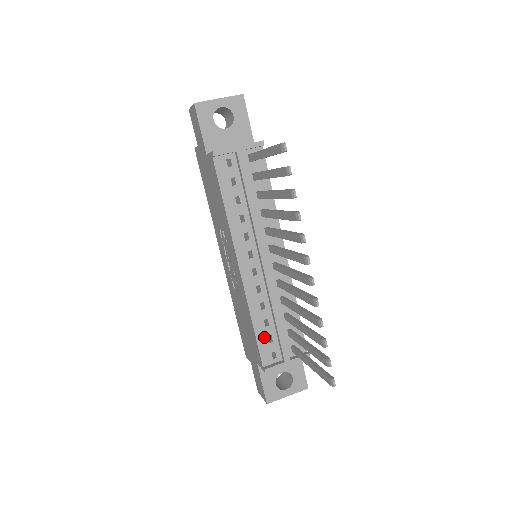
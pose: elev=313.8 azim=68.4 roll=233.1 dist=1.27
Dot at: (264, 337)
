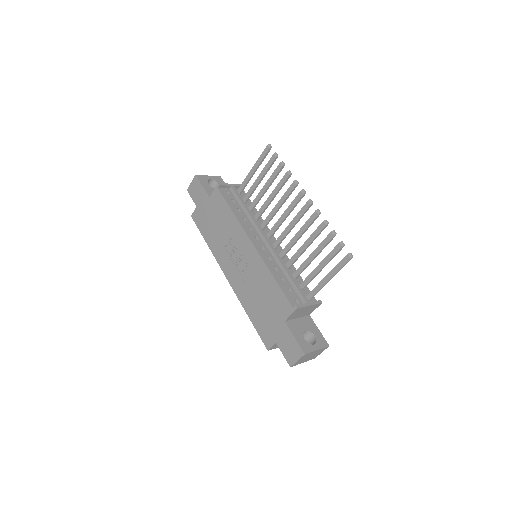
Dot at: (285, 288)
